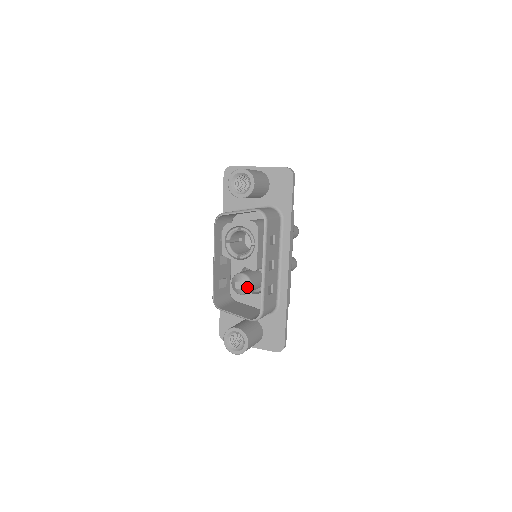
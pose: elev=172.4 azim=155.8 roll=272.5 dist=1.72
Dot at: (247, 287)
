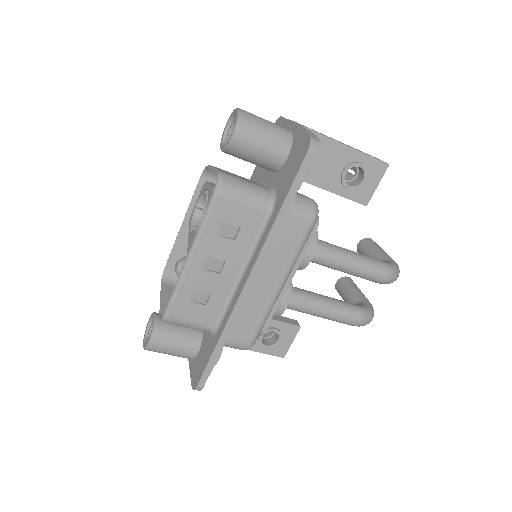
Dot at: occluded
